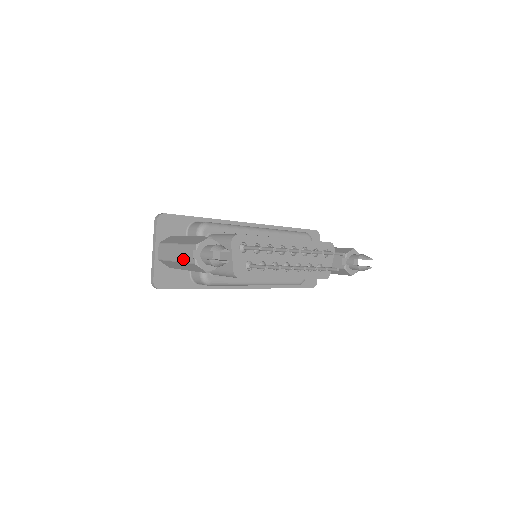
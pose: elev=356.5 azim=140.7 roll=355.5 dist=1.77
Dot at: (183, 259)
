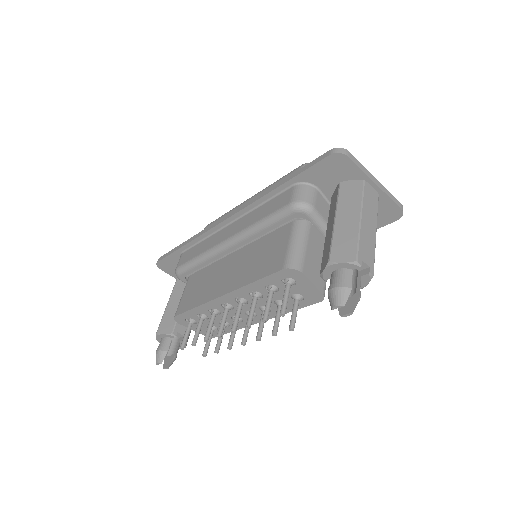
Dot at: occluded
